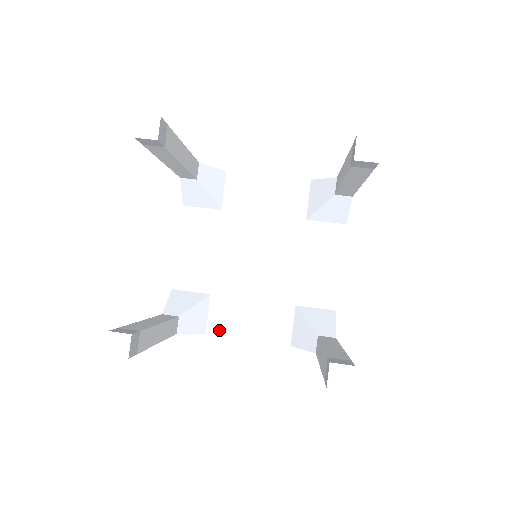
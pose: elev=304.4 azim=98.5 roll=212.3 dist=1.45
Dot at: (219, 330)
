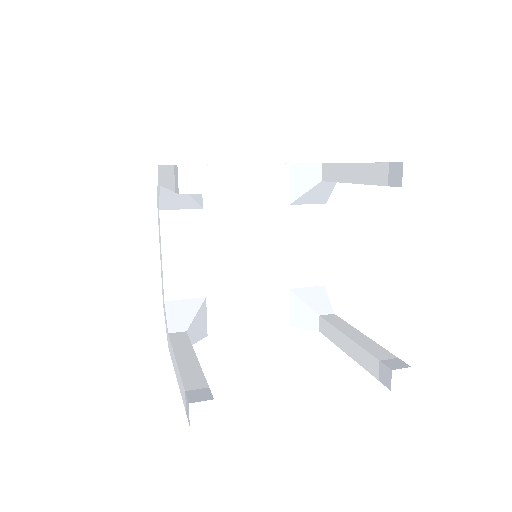
Dot at: (220, 329)
